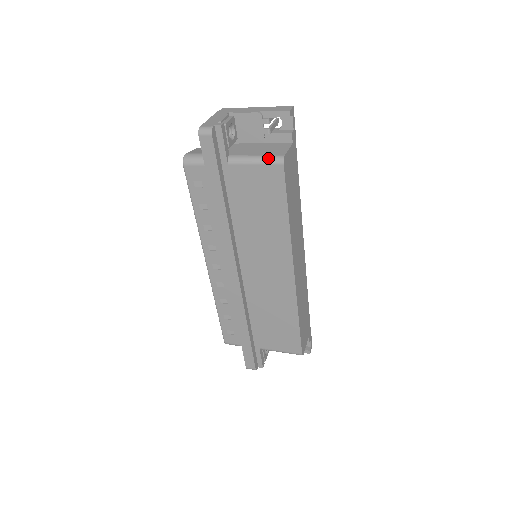
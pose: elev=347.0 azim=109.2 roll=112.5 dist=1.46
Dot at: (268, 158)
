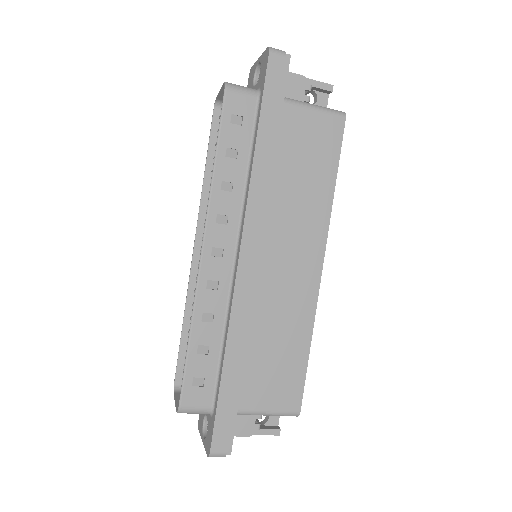
Dot at: (329, 108)
